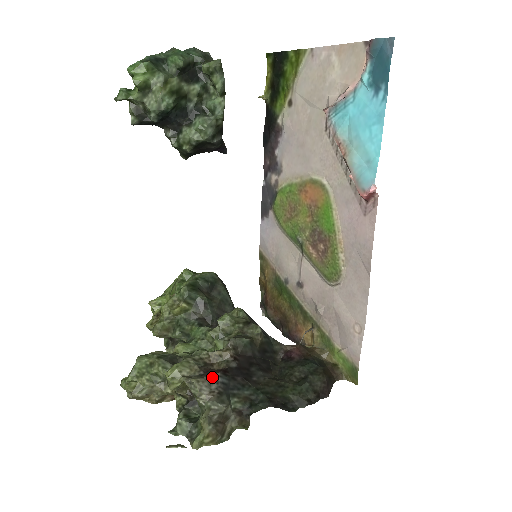
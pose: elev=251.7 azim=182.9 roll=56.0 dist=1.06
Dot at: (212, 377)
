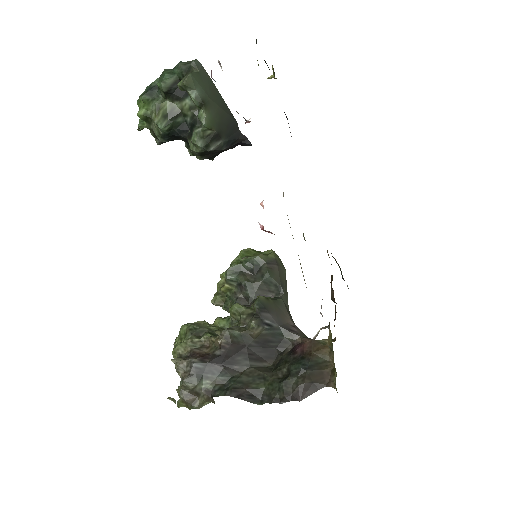
Dot at: (188, 361)
